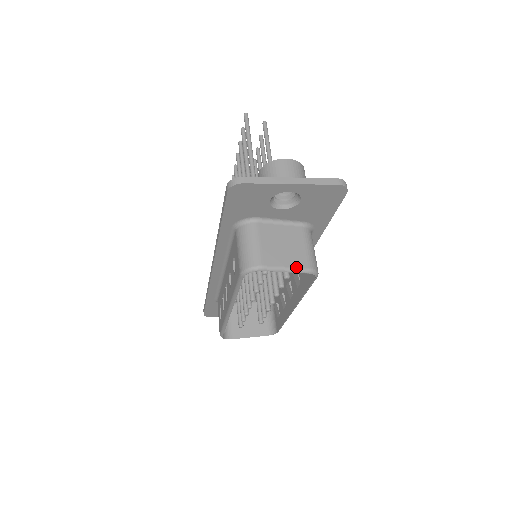
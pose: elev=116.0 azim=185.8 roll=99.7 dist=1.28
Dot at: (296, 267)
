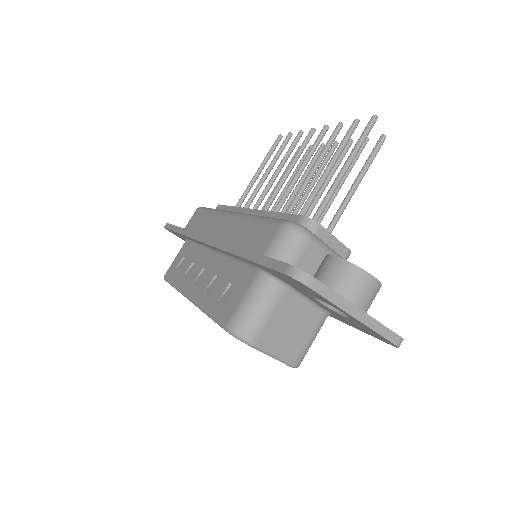
Dot at: (284, 358)
